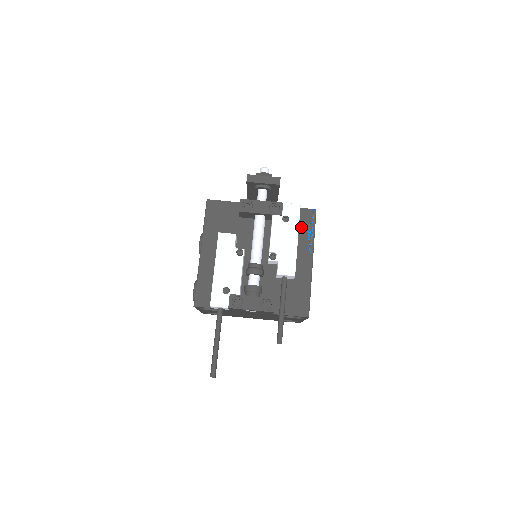
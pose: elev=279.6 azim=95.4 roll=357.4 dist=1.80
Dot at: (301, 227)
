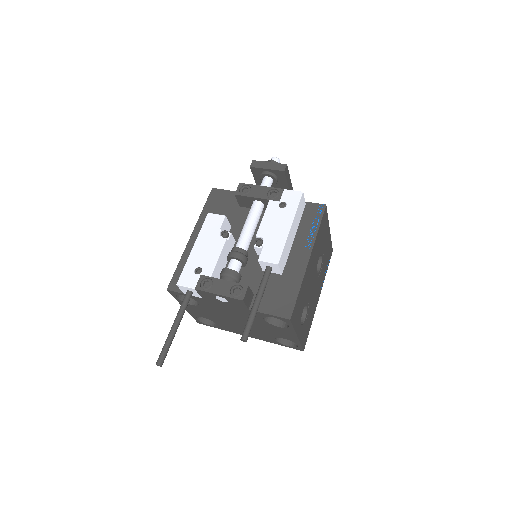
Dot at: (304, 221)
